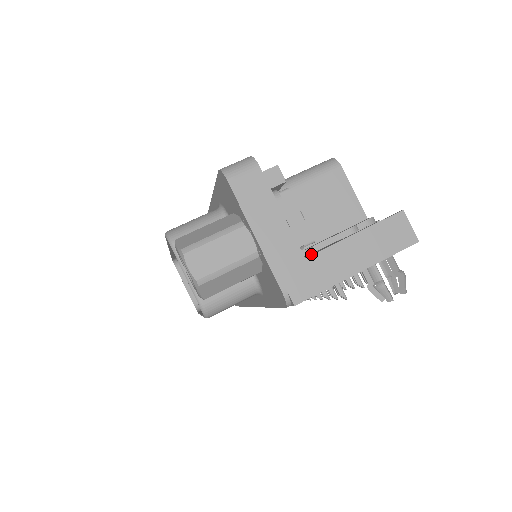
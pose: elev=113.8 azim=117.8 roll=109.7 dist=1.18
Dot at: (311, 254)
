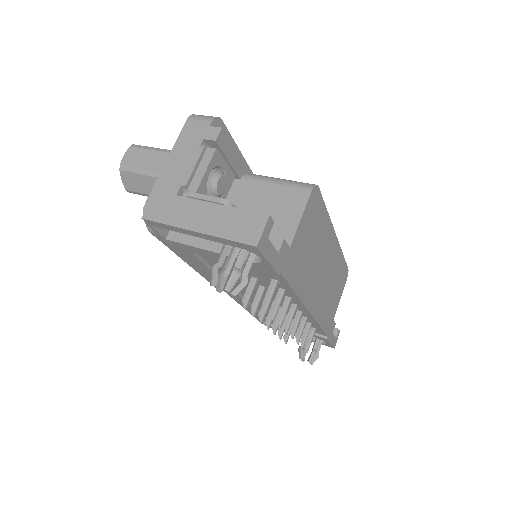
Dot at: occluded
